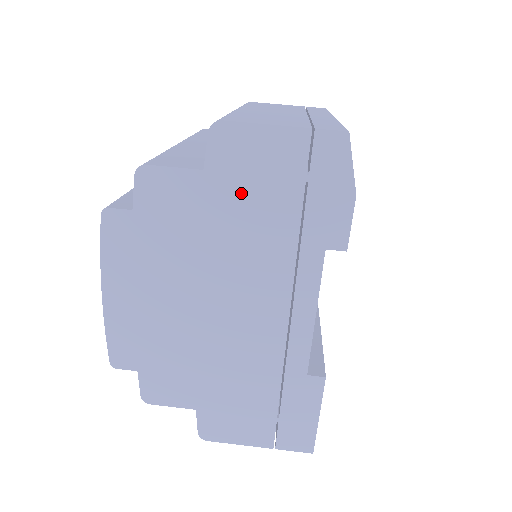
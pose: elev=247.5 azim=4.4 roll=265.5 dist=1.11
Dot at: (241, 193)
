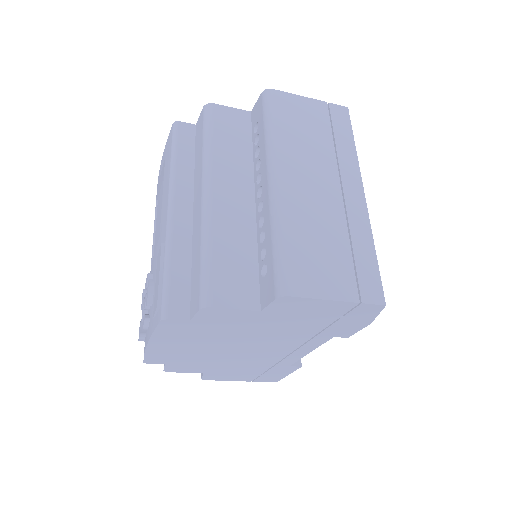
Dot at: (286, 319)
